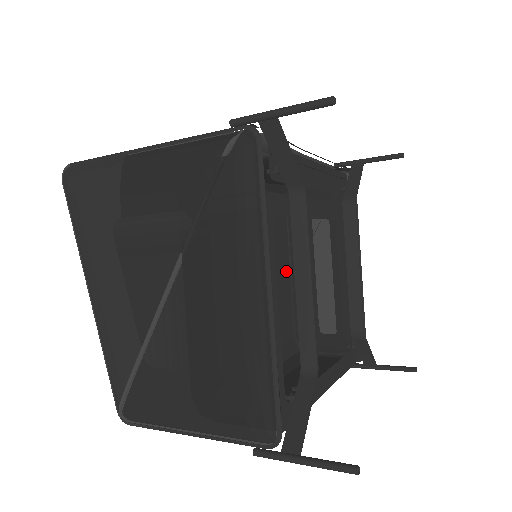
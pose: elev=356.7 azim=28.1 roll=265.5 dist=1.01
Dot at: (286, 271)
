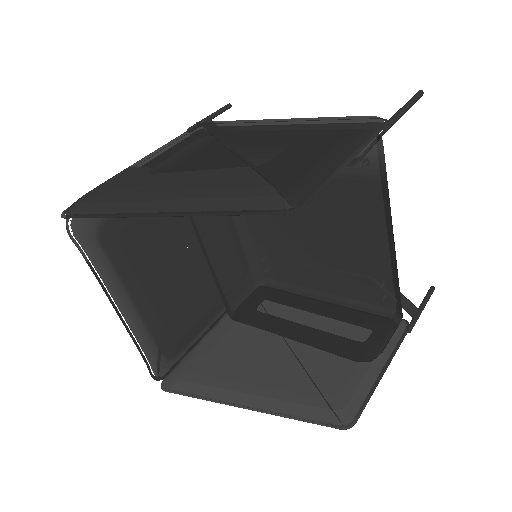
Dot at: occluded
